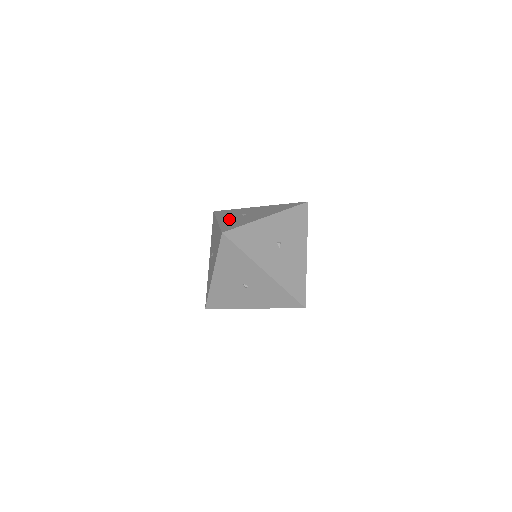
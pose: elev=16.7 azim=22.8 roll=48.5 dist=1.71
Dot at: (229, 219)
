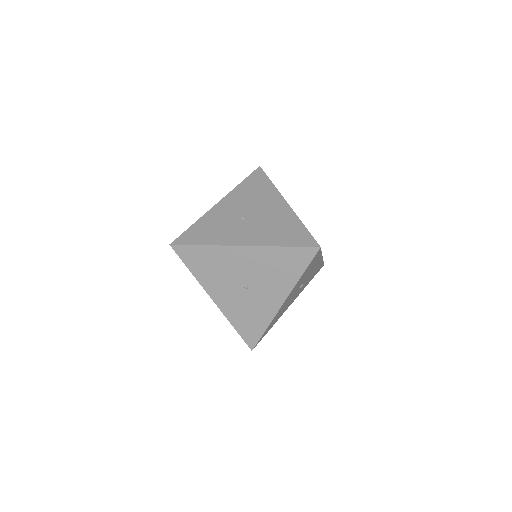
Dot at: occluded
